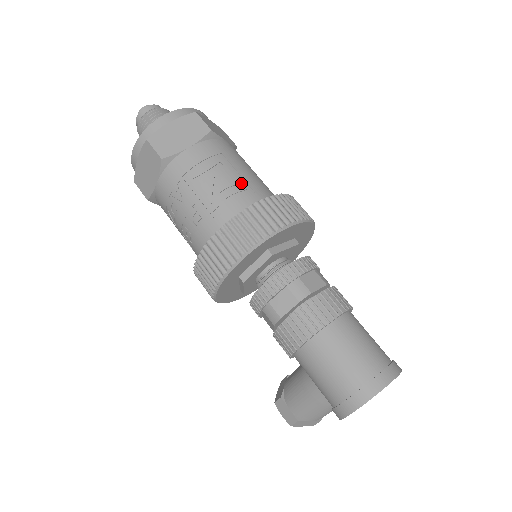
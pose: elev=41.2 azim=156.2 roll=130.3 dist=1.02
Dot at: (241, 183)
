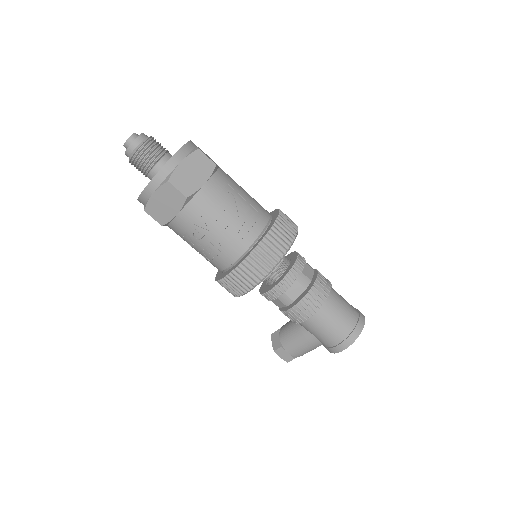
Dot at: (250, 209)
